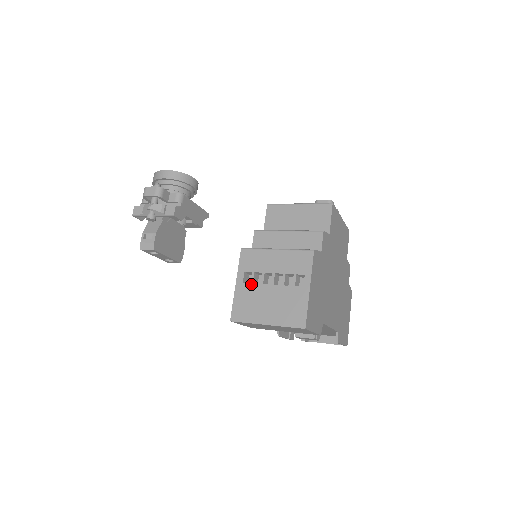
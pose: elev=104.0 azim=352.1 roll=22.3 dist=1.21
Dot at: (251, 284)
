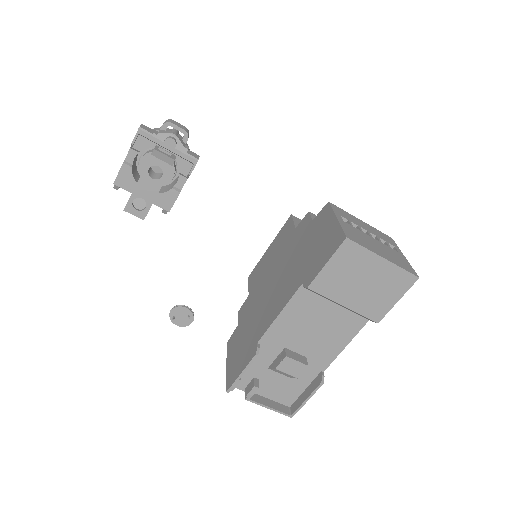
Dot at: (352, 226)
